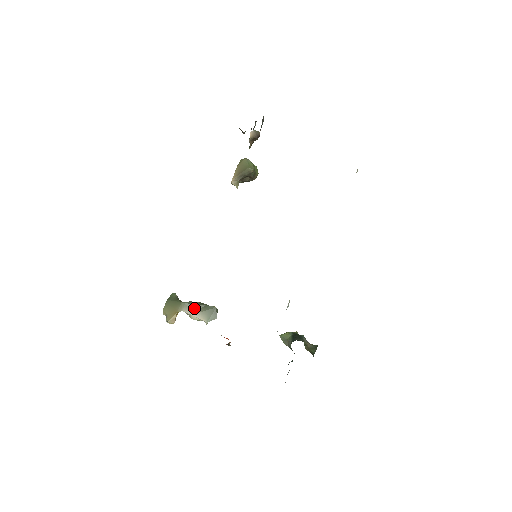
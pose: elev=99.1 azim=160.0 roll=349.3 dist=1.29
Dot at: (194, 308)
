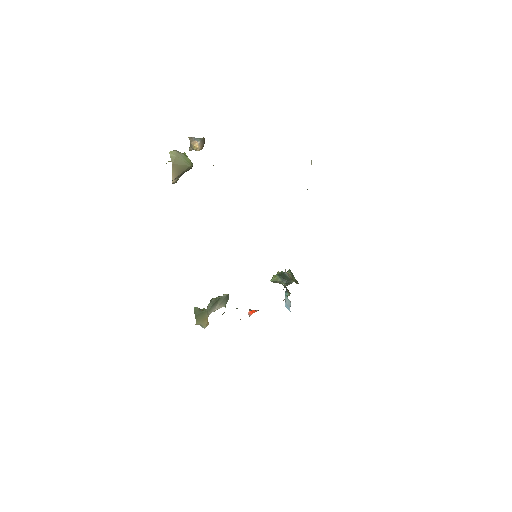
Dot at: (215, 306)
